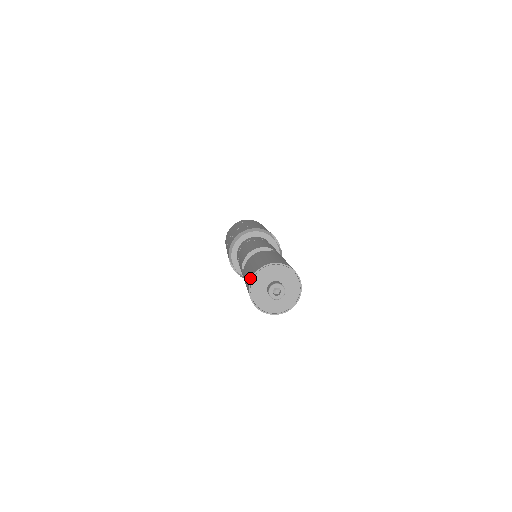
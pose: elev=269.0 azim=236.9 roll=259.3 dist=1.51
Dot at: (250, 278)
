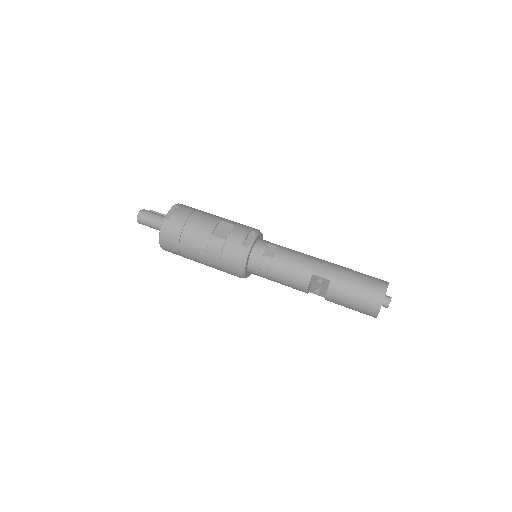
Dot at: occluded
